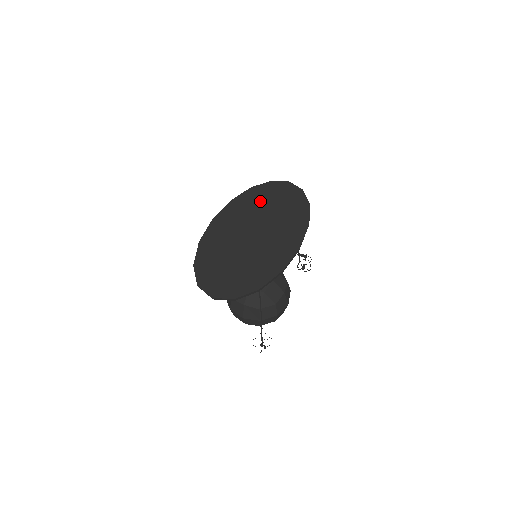
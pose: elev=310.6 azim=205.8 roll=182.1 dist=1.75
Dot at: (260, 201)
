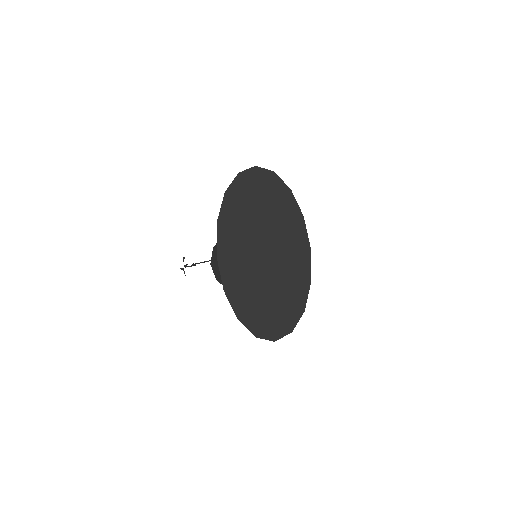
Dot at: (245, 209)
